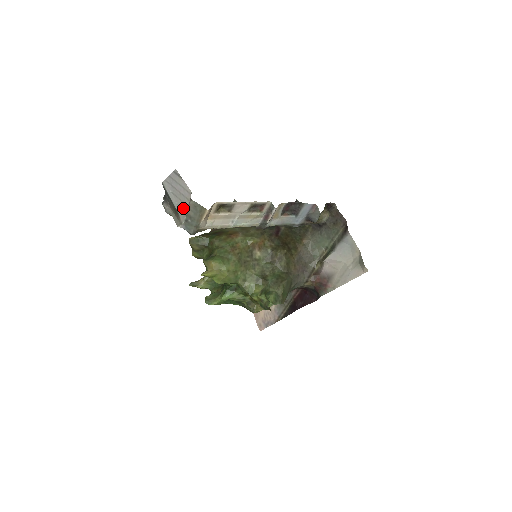
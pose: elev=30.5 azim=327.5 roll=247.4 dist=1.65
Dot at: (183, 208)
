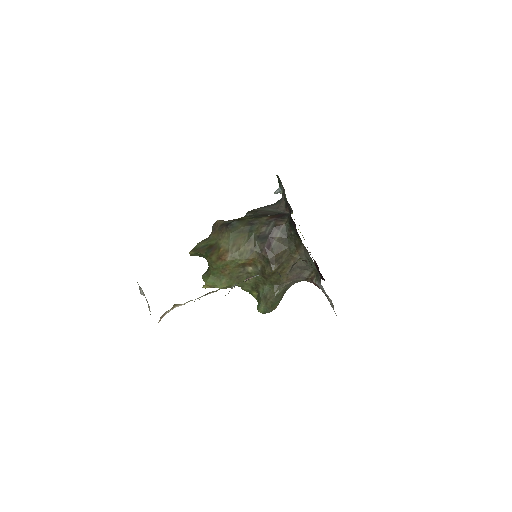
Dot at: occluded
